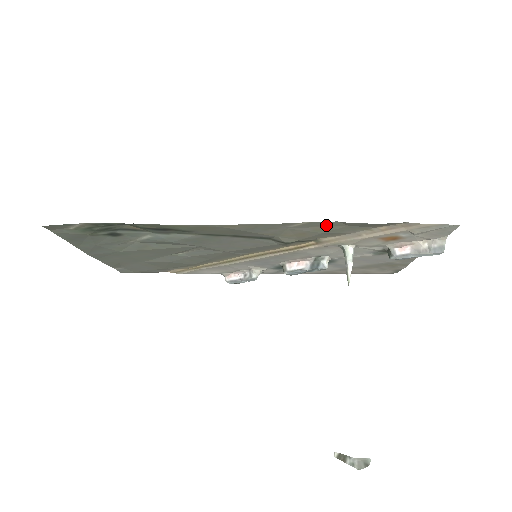
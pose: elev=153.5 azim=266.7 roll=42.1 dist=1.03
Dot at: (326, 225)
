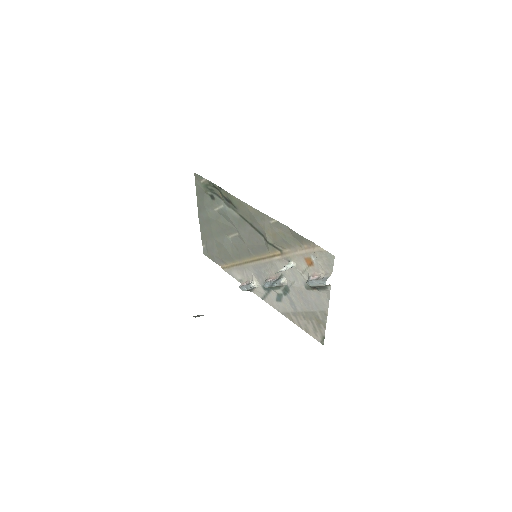
Dot at: (284, 229)
